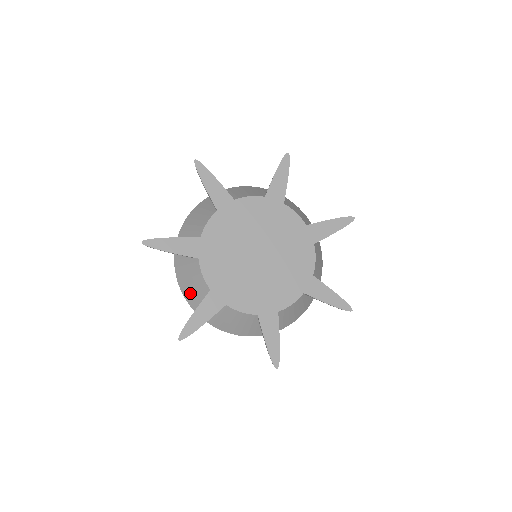
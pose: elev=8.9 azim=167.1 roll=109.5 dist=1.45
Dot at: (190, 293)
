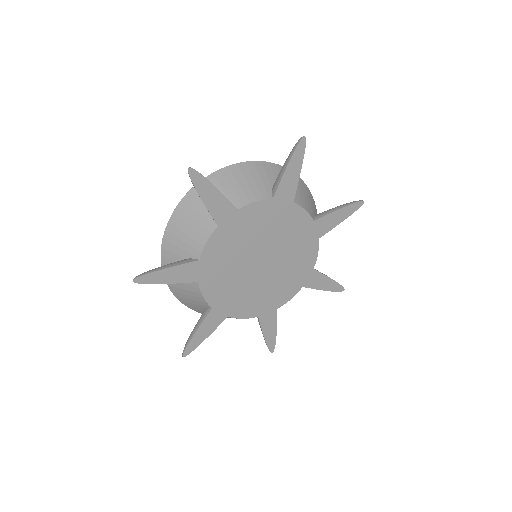
Dot at: (175, 236)
